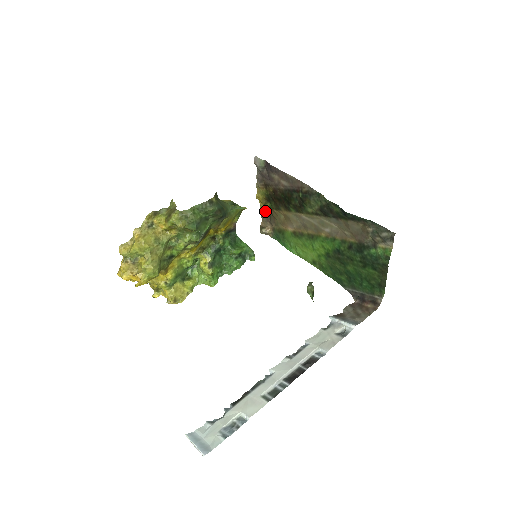
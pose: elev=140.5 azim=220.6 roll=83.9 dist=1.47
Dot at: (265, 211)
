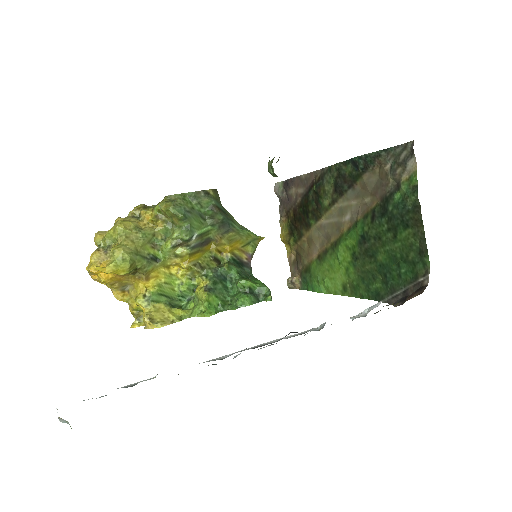
Dot at: (292, 257)
